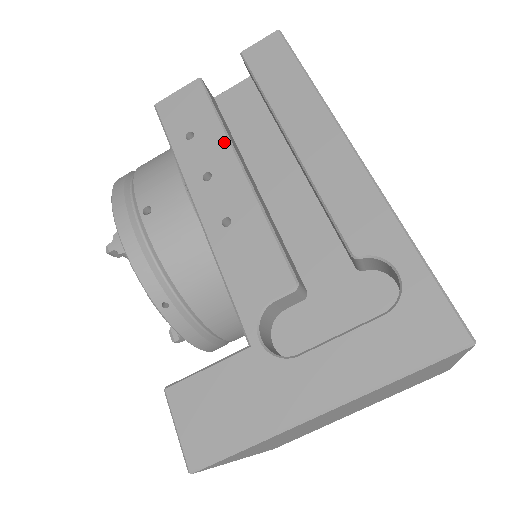
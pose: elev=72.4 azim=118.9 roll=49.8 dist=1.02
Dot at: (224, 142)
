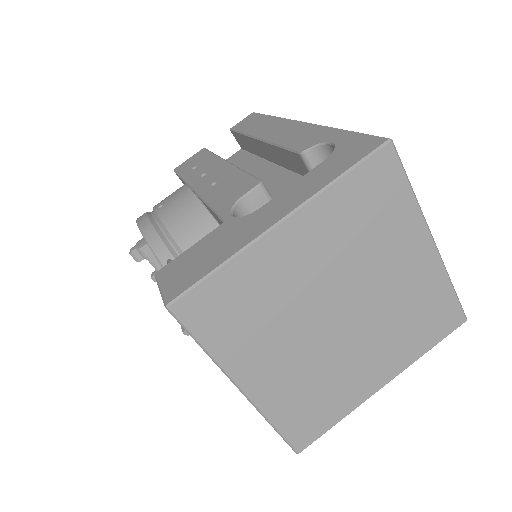
Dot at: (216, 159)
